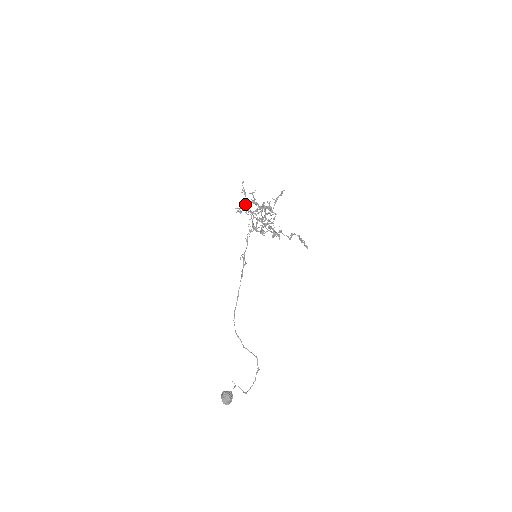
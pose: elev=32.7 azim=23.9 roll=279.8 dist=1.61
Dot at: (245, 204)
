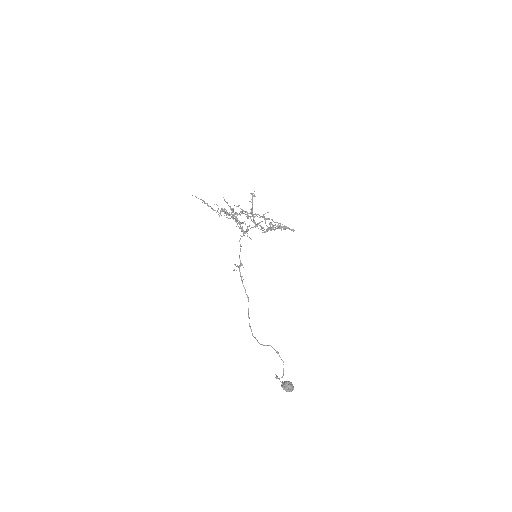
Dot at: (236, 212)
